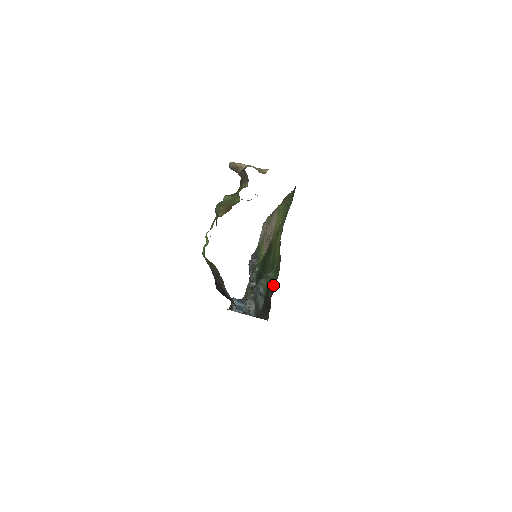
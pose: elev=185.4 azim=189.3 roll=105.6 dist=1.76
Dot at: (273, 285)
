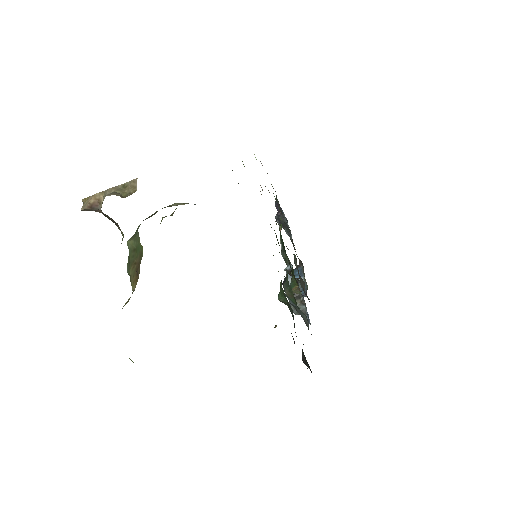
Dot at: (293, 318)
